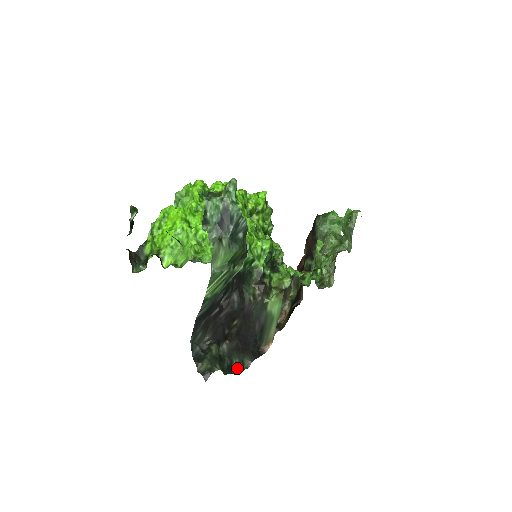
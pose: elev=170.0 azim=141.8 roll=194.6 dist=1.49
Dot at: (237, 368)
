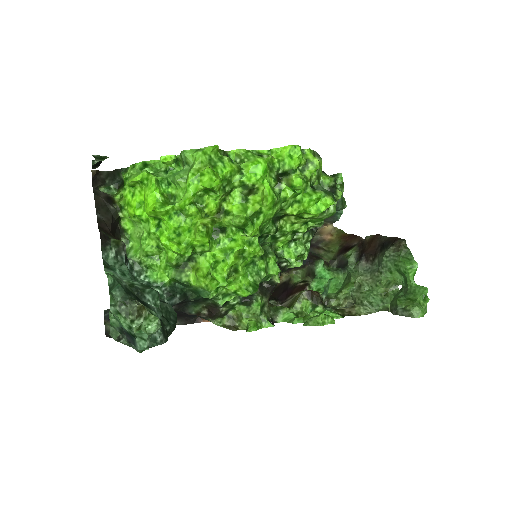
Dot at: occluded
